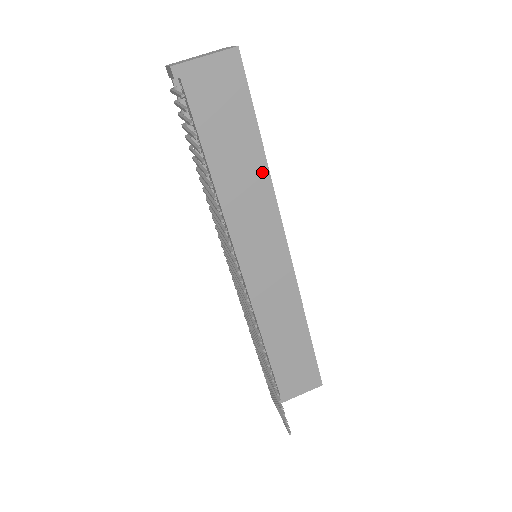
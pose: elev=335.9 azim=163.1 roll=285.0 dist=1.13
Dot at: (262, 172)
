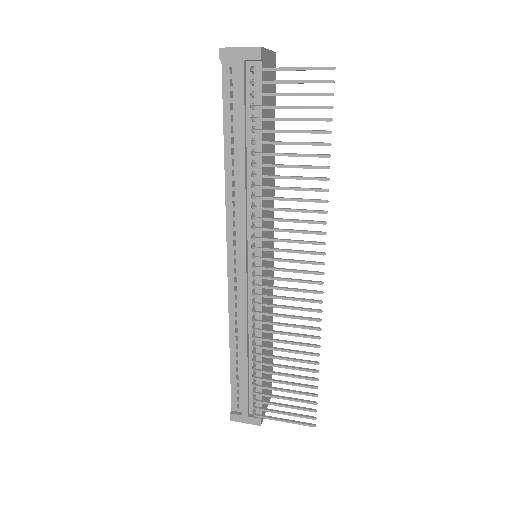
Dot at: (273, 168)
